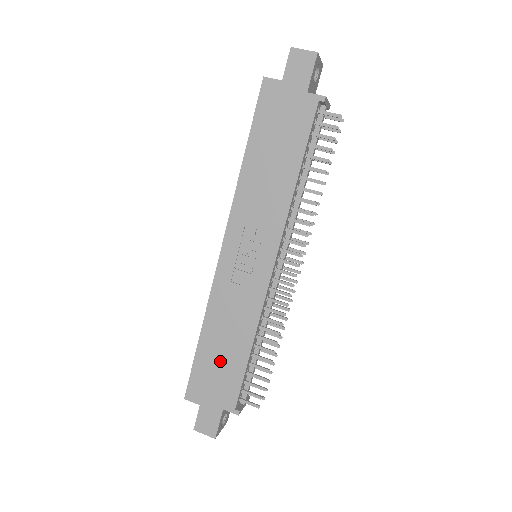
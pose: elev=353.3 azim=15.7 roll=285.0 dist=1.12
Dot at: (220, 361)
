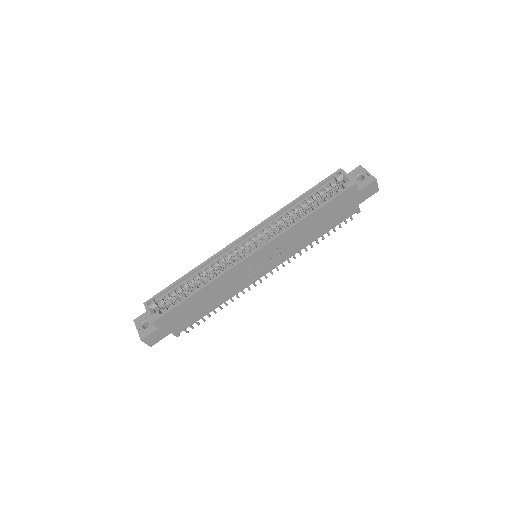
Dot at: (195, 309)
